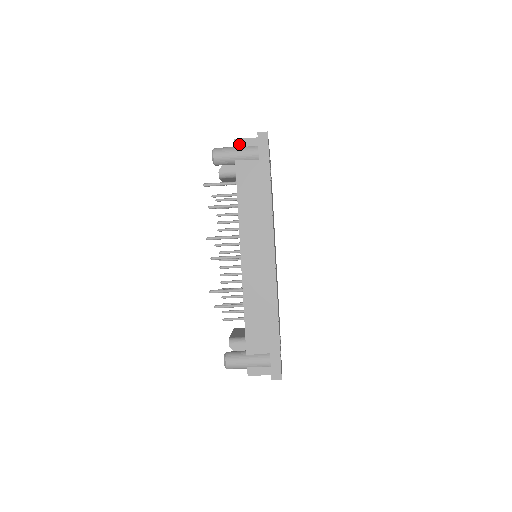
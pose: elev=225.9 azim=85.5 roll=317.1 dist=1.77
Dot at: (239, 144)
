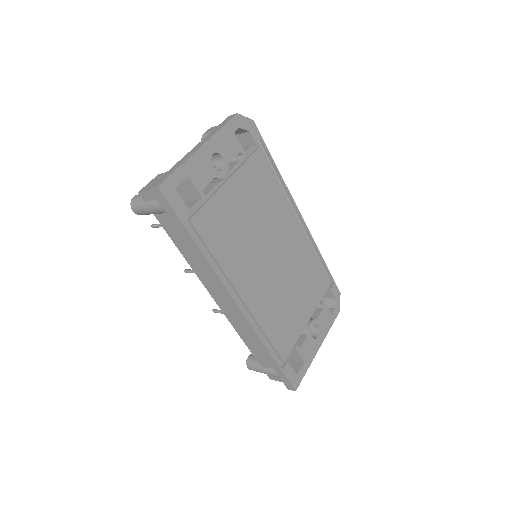
Dot at: (145, 197)
